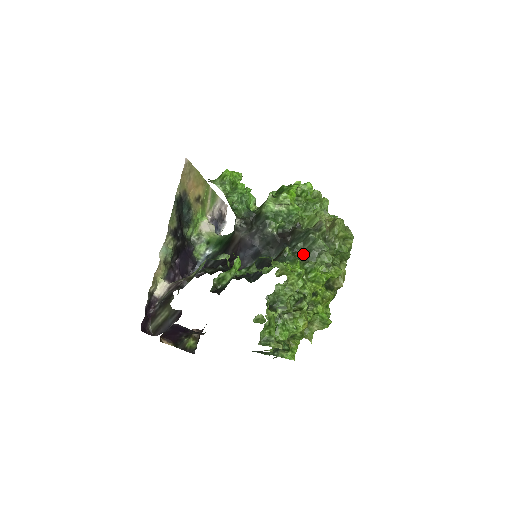
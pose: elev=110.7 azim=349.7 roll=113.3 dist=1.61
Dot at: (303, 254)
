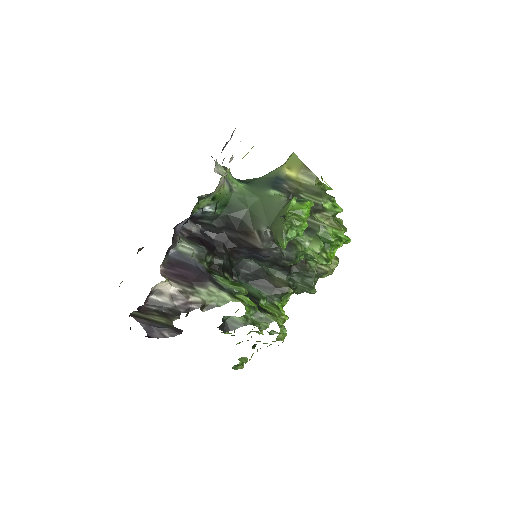
Dot at: (295, 289)
